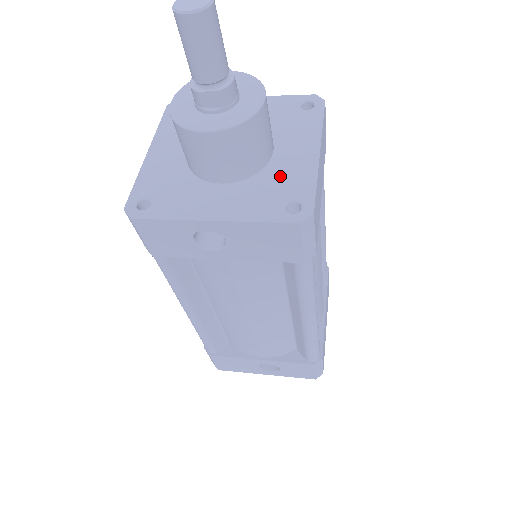
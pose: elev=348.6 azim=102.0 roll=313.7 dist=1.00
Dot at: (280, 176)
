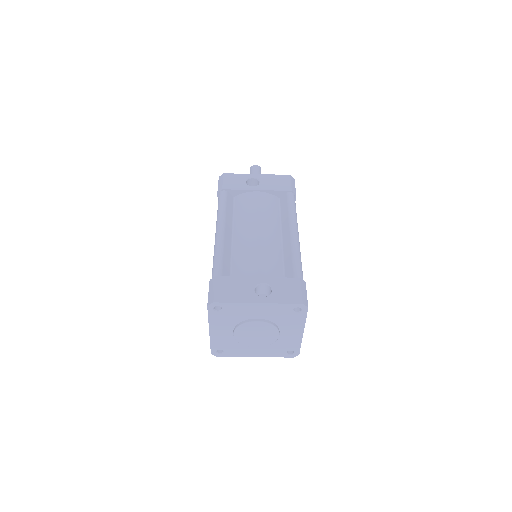
Dot at: occluded
